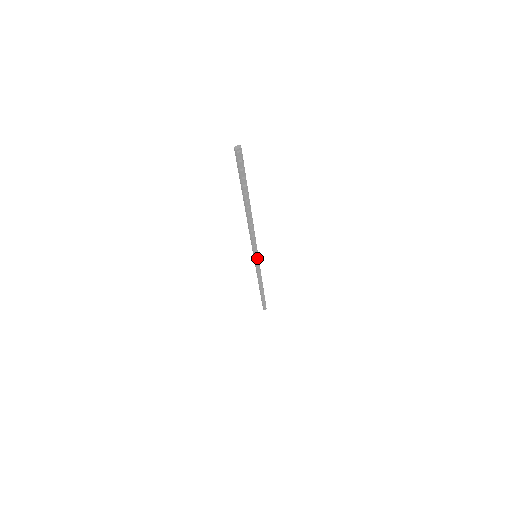
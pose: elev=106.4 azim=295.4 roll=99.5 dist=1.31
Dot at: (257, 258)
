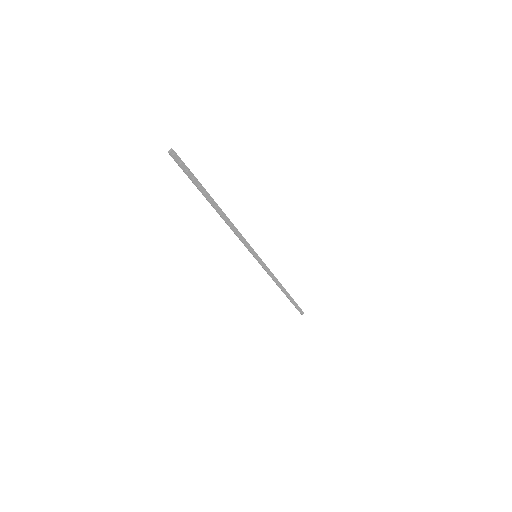
Dot at: (258, 258)
